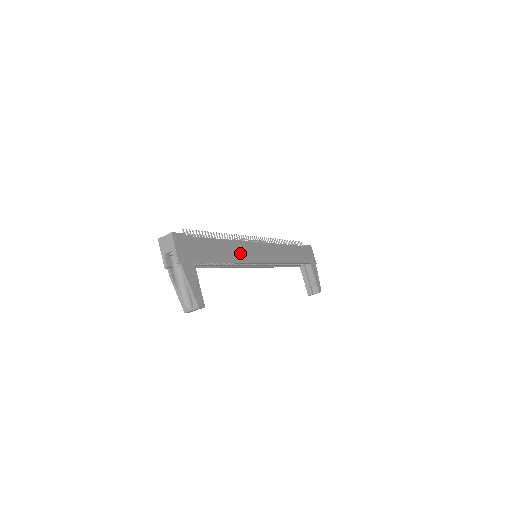
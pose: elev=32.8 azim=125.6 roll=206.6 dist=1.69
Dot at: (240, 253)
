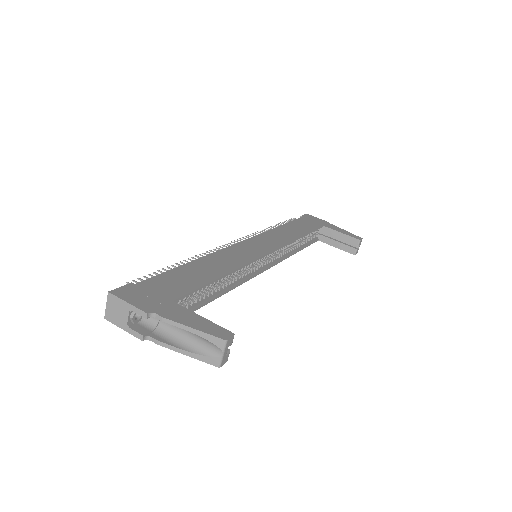
Dot at: (230, 260)
